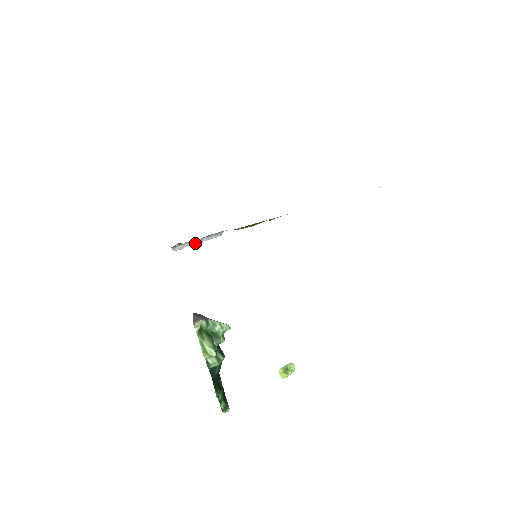
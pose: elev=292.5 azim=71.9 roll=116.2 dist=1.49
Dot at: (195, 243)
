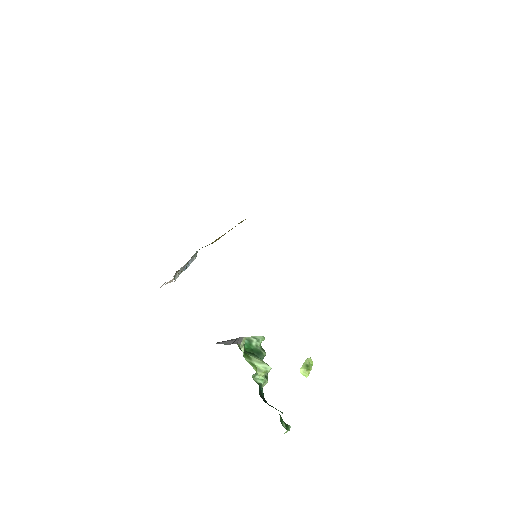
Dot at: (185, 268)
